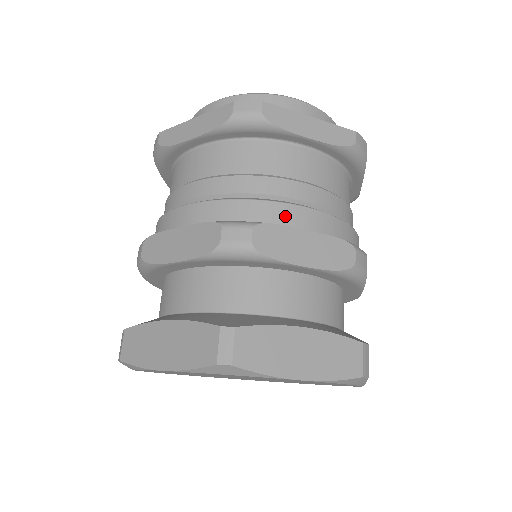
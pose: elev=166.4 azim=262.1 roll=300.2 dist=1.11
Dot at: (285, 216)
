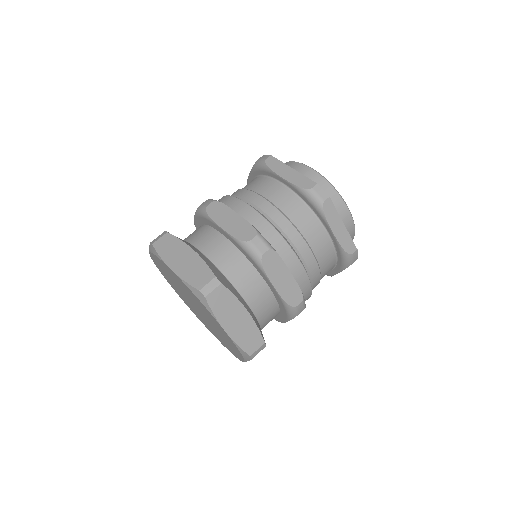
Dot at: (236, 206)
